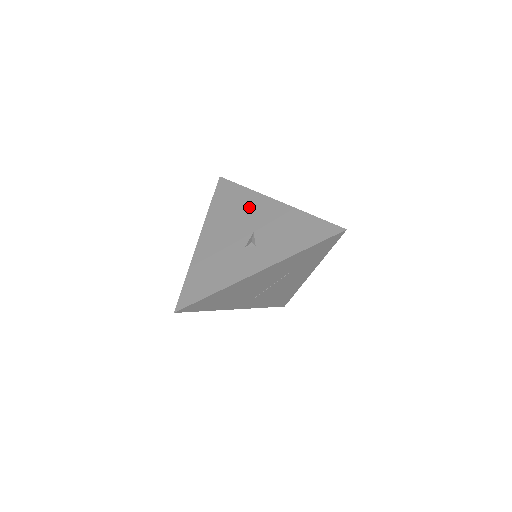
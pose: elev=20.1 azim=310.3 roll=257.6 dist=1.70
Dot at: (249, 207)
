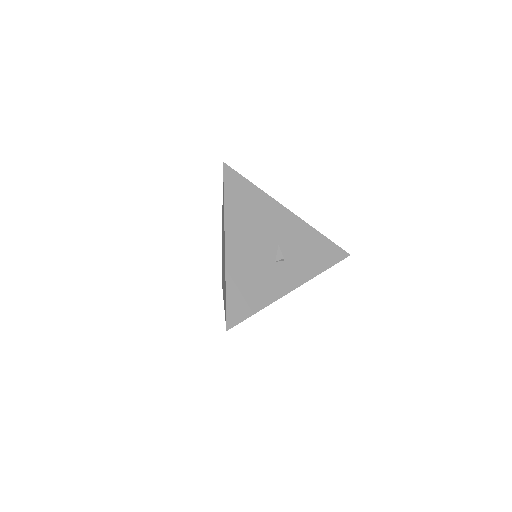
Dot at: (267, 213)
